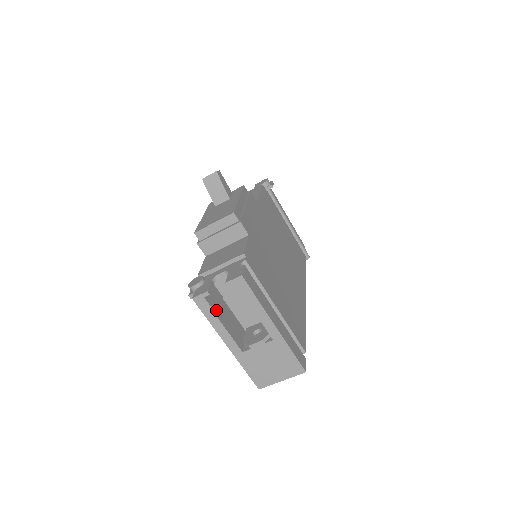
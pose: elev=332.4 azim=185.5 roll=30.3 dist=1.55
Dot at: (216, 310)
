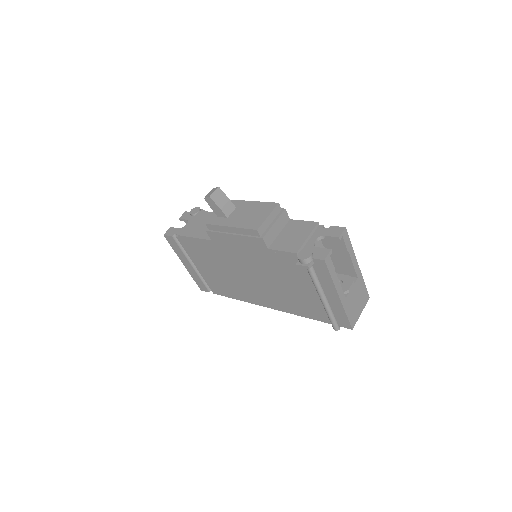
Dot at: occluded
